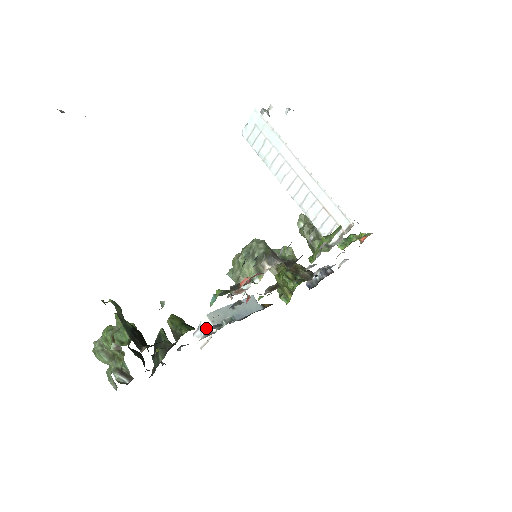
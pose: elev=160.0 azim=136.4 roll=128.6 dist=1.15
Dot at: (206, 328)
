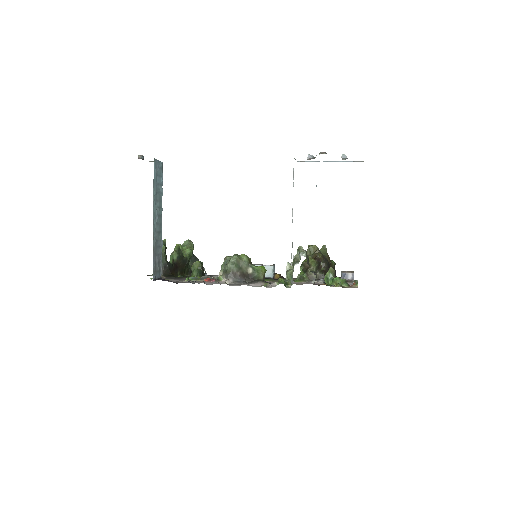
Dot at: occluded
